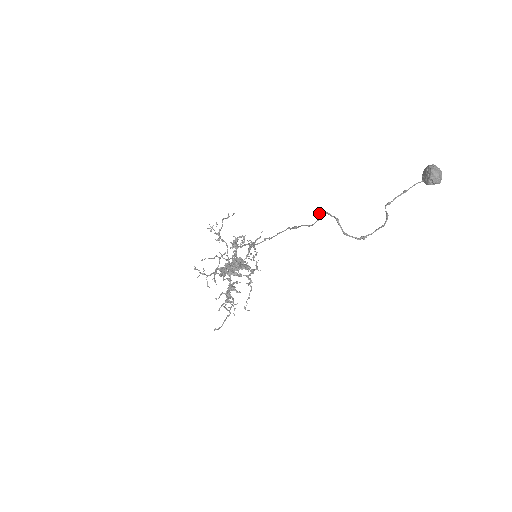
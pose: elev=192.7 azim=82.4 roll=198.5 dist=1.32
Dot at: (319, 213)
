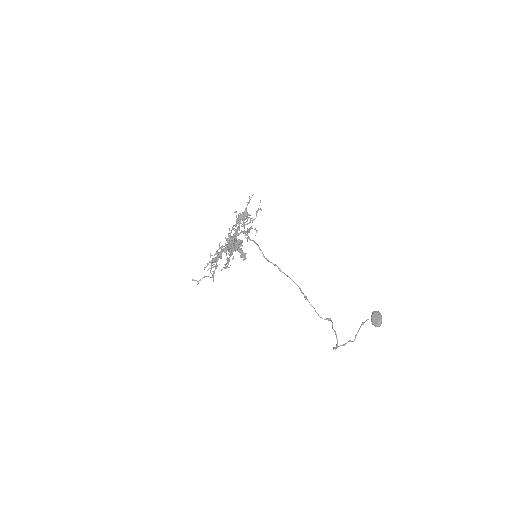
Dot at: (329, 319)
